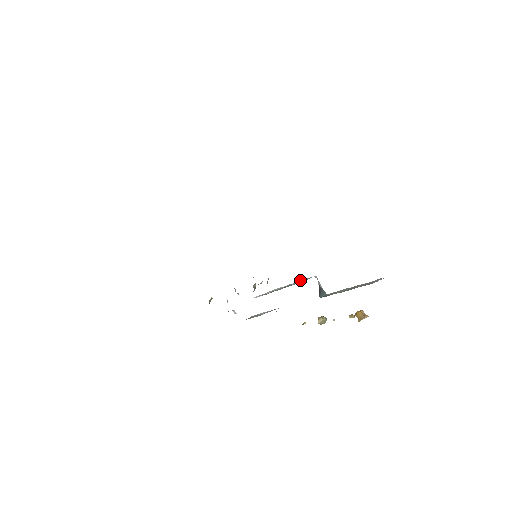
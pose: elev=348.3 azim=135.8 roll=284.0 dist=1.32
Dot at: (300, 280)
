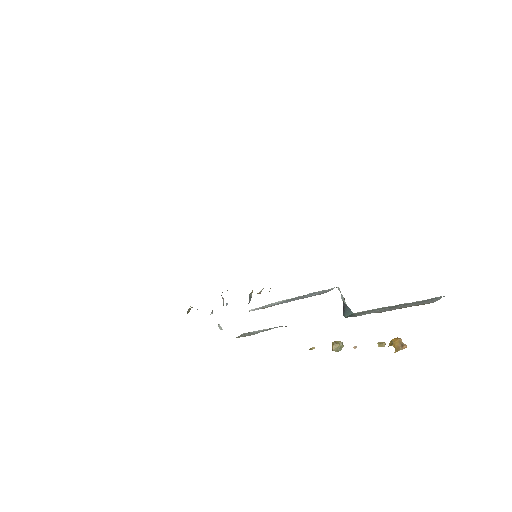
Dot at: occluded
